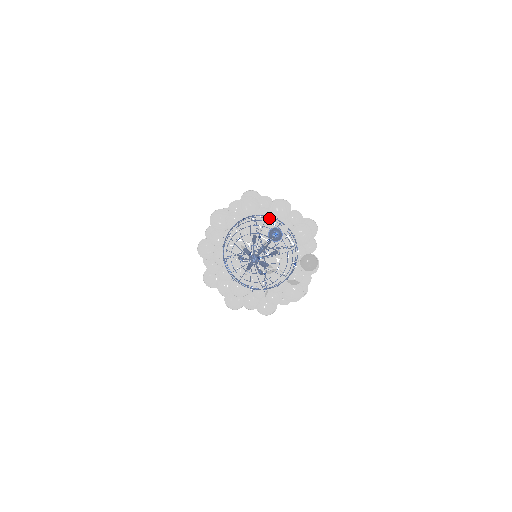
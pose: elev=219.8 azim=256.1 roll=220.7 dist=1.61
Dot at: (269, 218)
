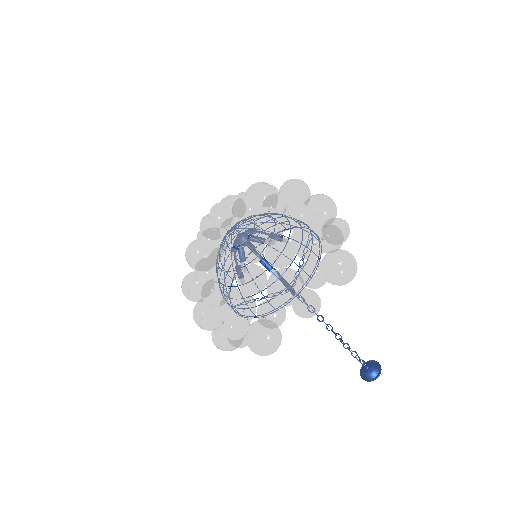
Dot at: occluded
